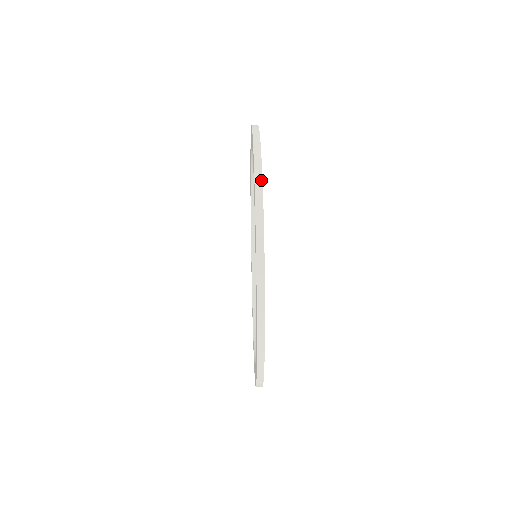
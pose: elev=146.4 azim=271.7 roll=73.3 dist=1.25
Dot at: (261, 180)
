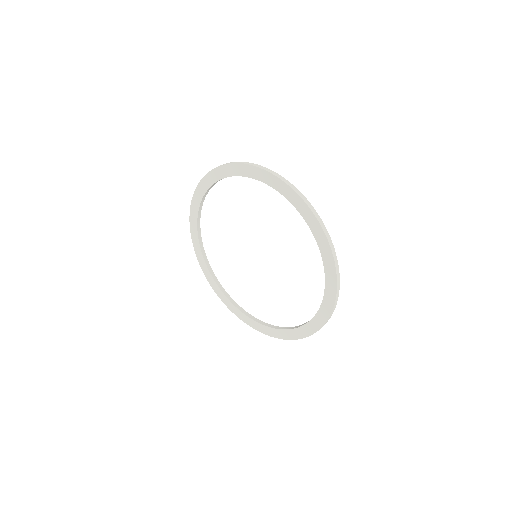
Dot at: (339, 279)
